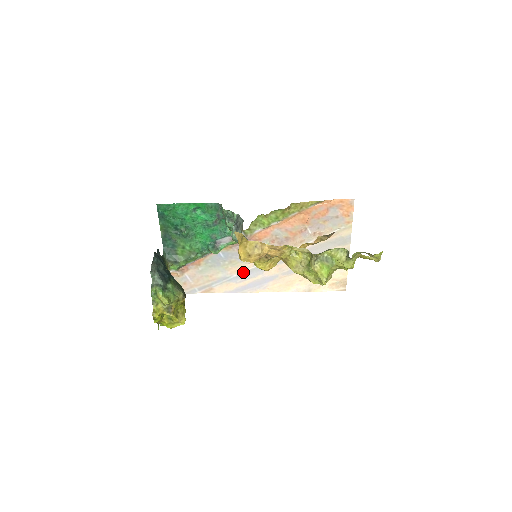
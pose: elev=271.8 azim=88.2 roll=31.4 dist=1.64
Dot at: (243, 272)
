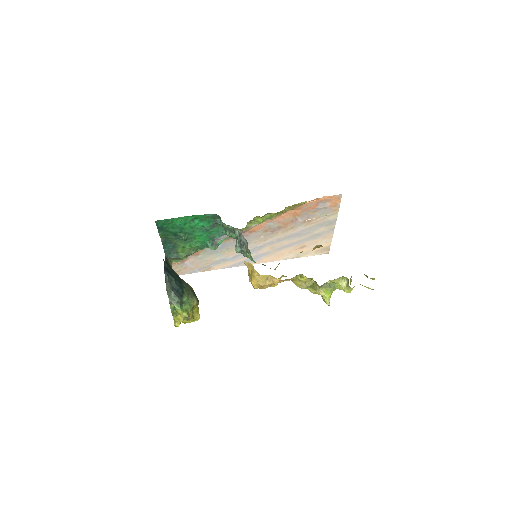
Dot at: (239, 254)
